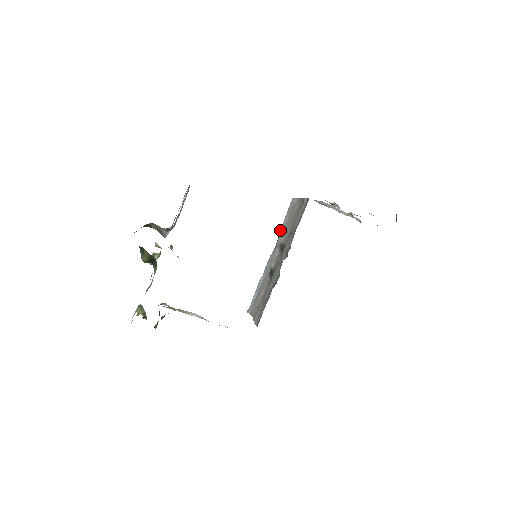
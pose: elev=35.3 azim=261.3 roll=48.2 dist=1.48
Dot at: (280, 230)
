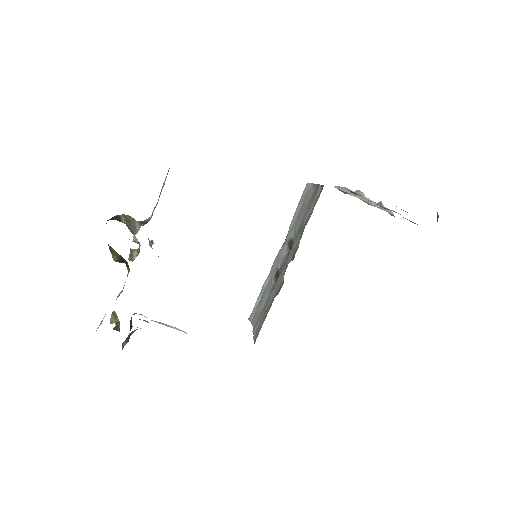
Dot at: occluded
